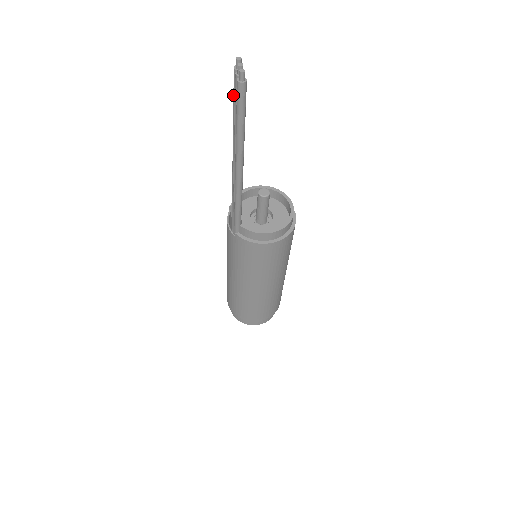
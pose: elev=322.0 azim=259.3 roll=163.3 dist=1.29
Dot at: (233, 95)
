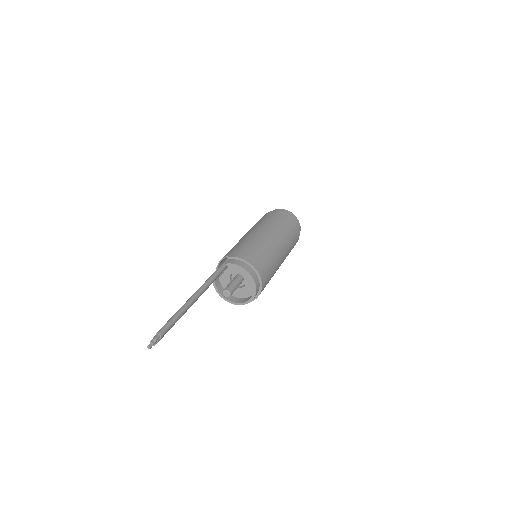
Dot at: (168, 321)
